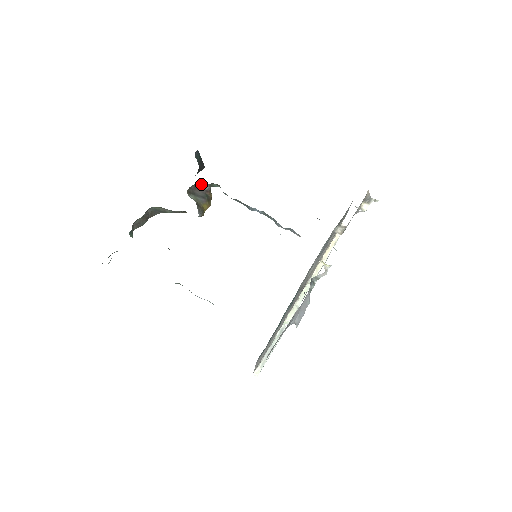
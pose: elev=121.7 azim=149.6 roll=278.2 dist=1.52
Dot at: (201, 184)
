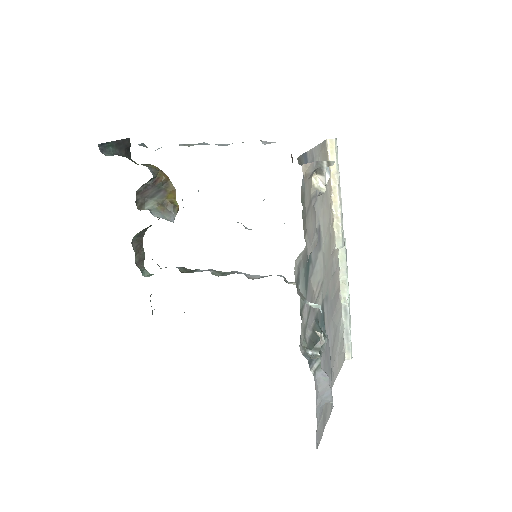
Dot at: (141, 186)
